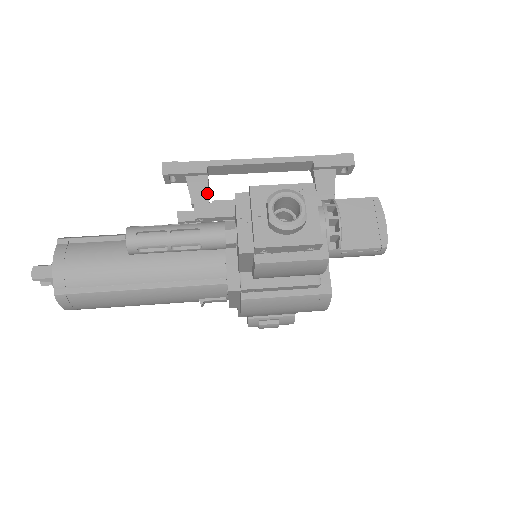
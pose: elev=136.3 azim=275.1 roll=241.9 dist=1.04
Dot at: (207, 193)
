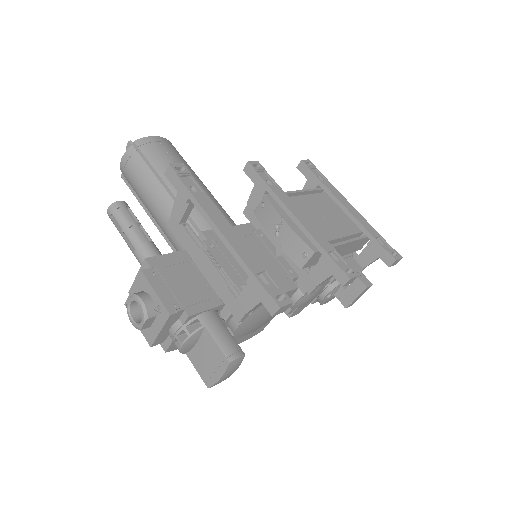
Dot at: (182, 215)
